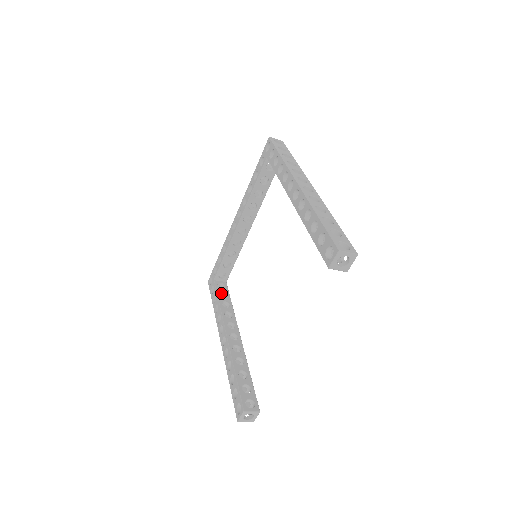
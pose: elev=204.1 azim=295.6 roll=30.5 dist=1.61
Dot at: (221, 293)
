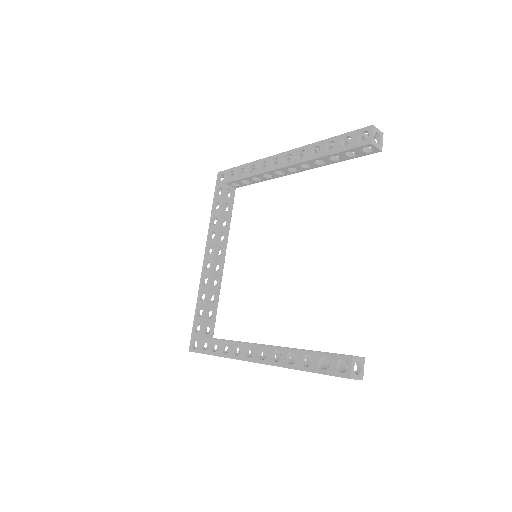
Dot at: occluded
